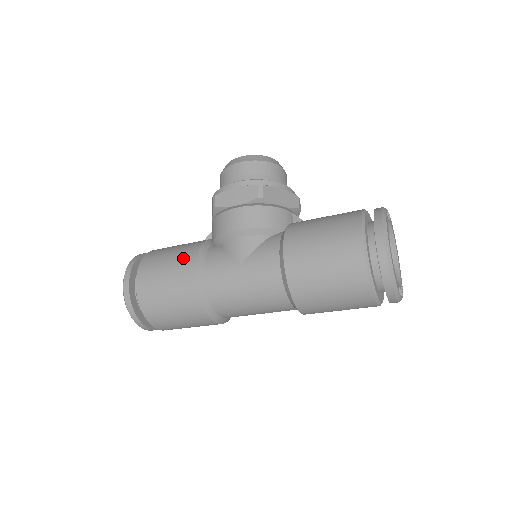
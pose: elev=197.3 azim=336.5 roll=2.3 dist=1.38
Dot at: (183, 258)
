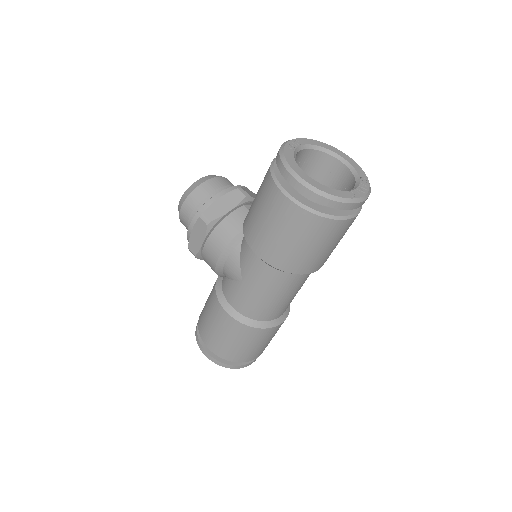
Dot at: (213, 307)
